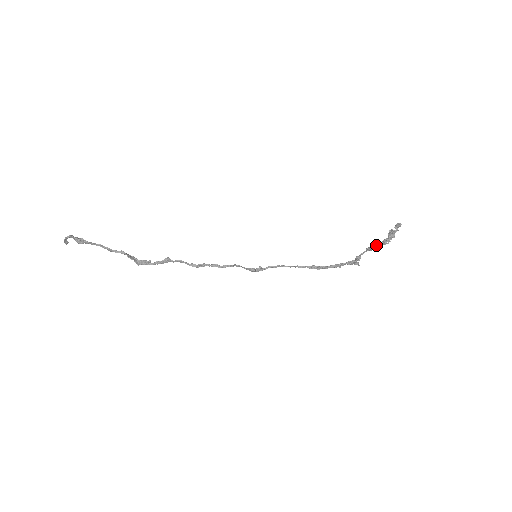
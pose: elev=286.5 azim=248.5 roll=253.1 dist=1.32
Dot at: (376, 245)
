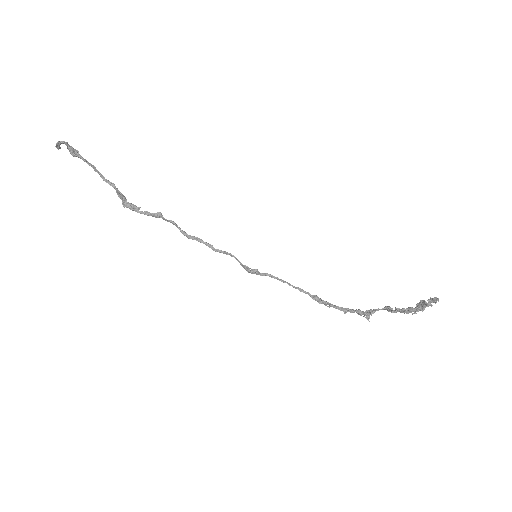
Dot at: (398, 309)
